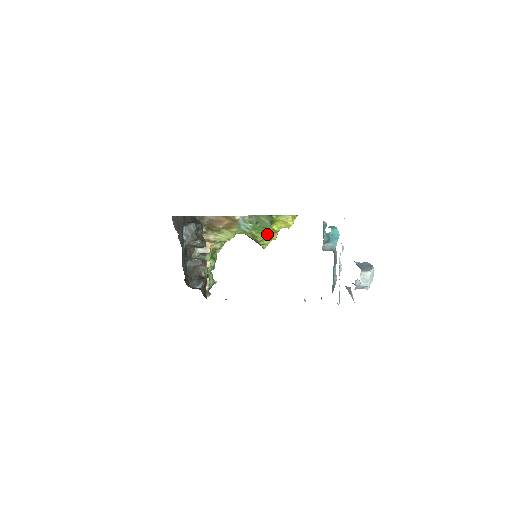
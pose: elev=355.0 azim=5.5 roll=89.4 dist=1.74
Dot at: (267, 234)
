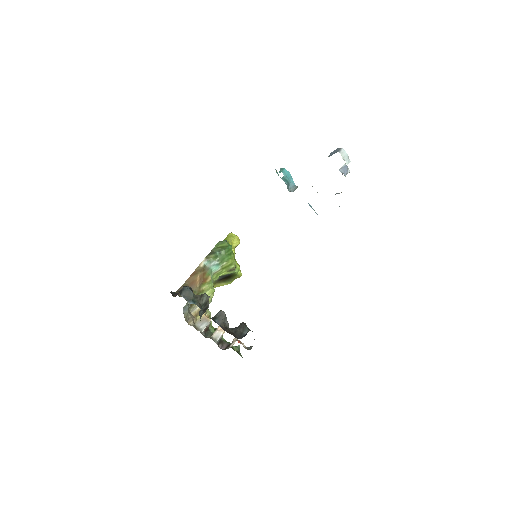
Dot at: occluded
